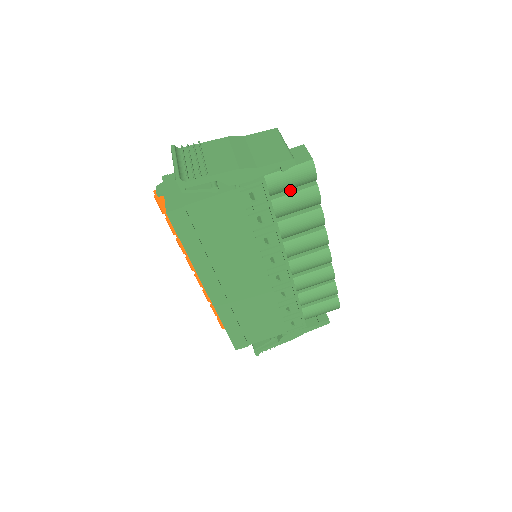
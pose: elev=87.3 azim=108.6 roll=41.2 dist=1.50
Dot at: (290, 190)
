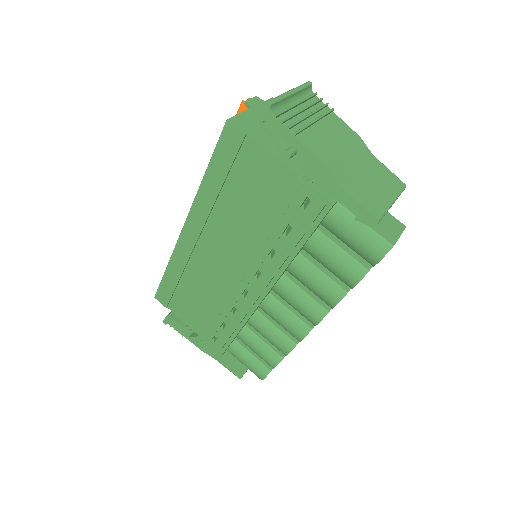
Dot at: (343, 243)
